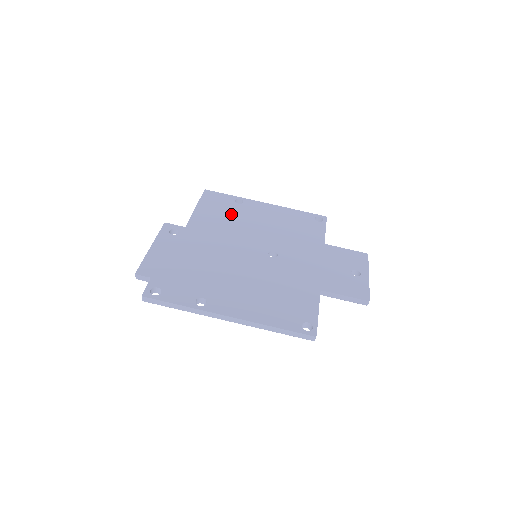
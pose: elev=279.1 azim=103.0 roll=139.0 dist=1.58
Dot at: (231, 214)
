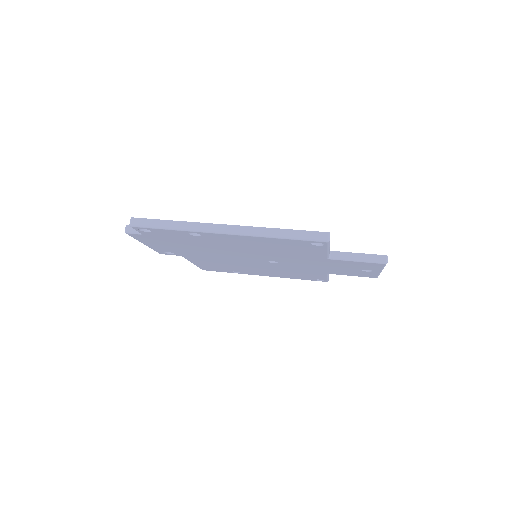
Dot at: occluded
